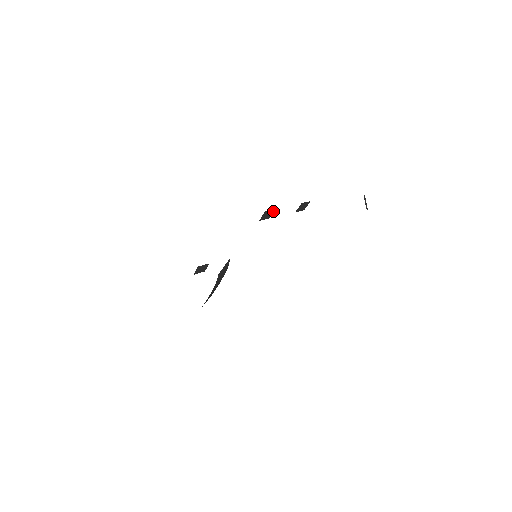
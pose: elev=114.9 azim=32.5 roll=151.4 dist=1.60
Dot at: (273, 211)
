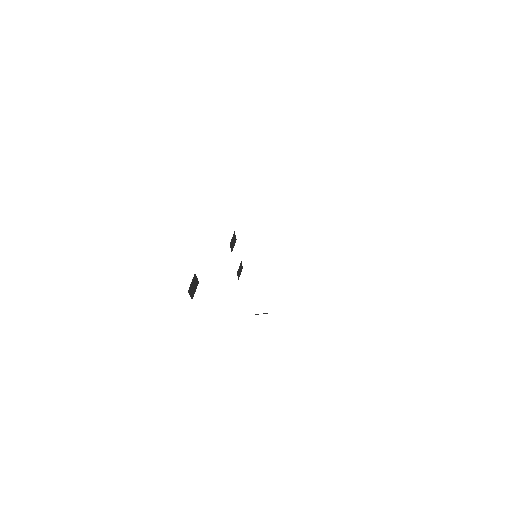
Dot at: (235, 242)
